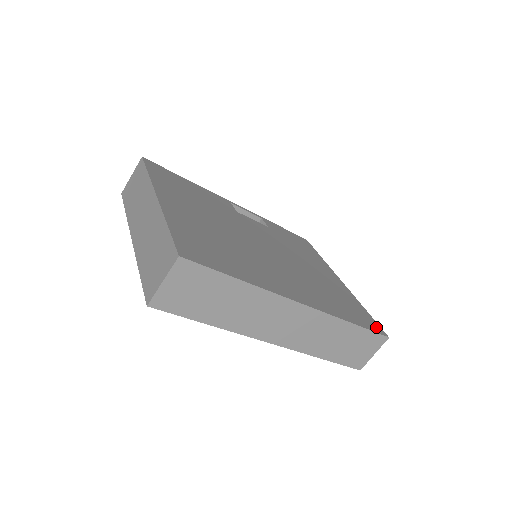
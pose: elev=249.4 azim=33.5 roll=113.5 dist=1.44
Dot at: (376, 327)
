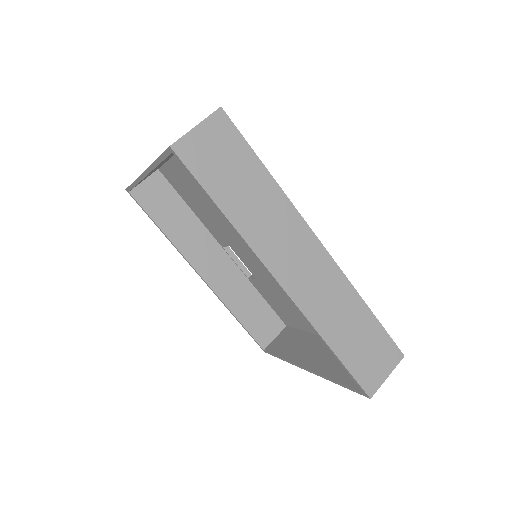
Dot at: occluded
